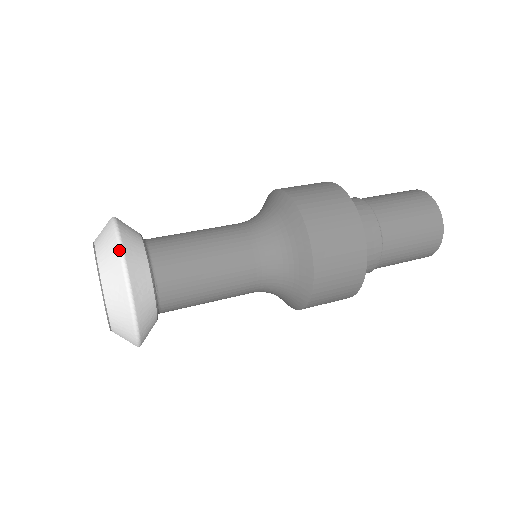
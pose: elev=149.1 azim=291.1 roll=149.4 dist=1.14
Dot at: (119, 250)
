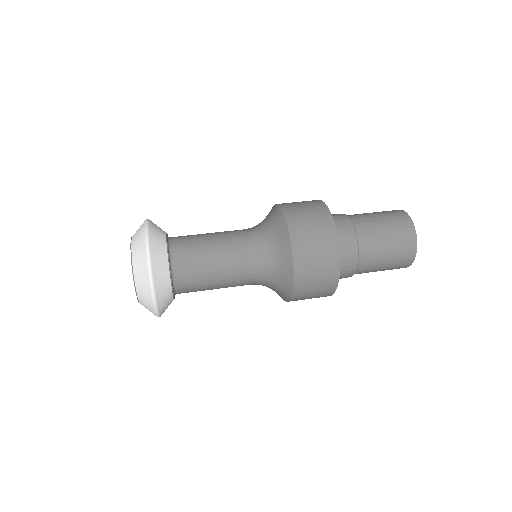
Dot at: (145, 231)
